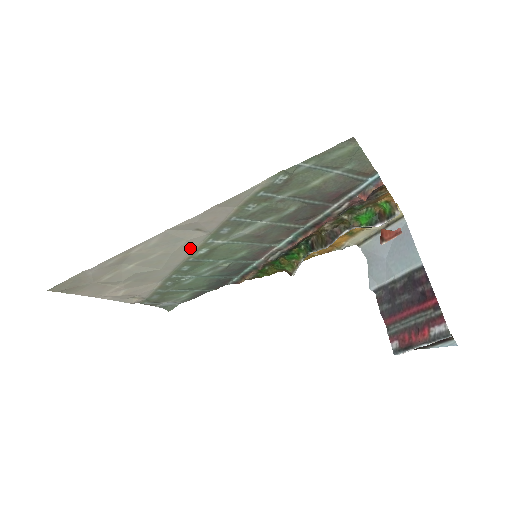
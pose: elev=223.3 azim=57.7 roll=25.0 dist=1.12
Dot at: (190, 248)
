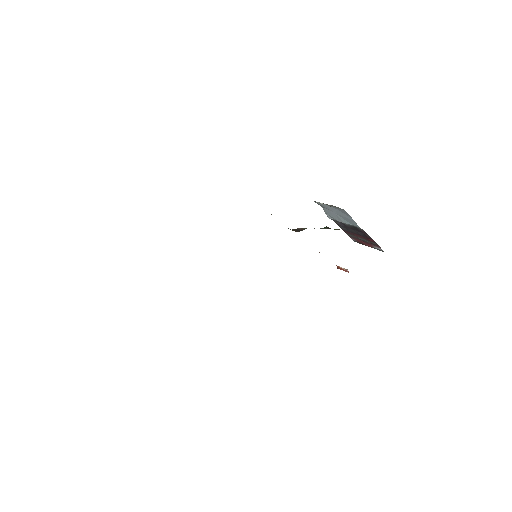
Dot at: occluded
